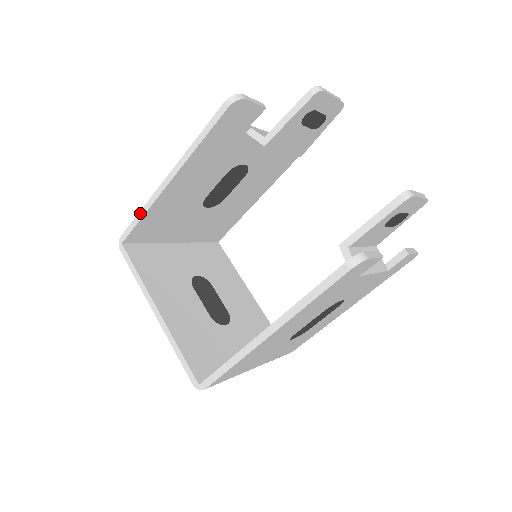
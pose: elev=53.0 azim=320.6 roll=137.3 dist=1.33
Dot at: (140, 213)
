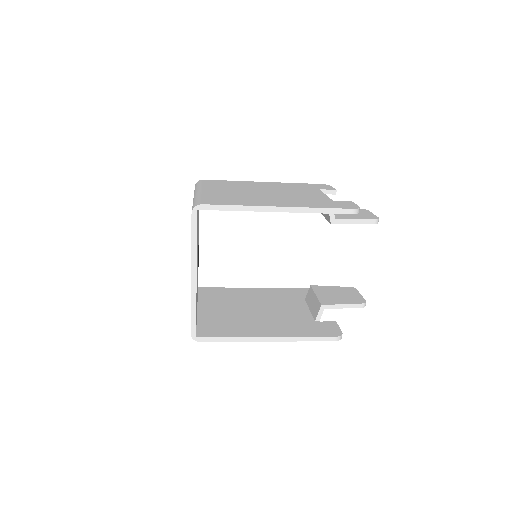
Dot at: (234, 207)
